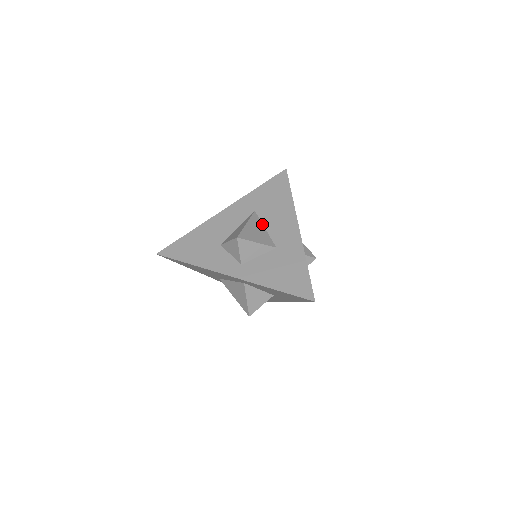
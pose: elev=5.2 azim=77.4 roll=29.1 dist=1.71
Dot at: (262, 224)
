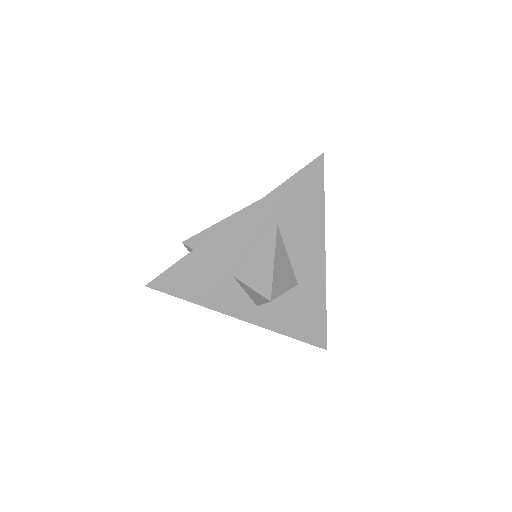
Dot at: (285, 249)
